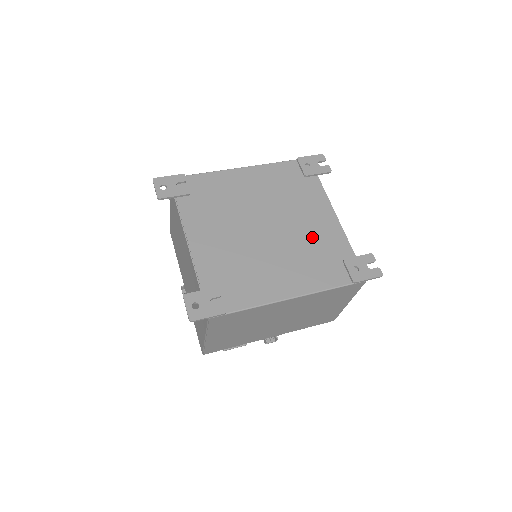
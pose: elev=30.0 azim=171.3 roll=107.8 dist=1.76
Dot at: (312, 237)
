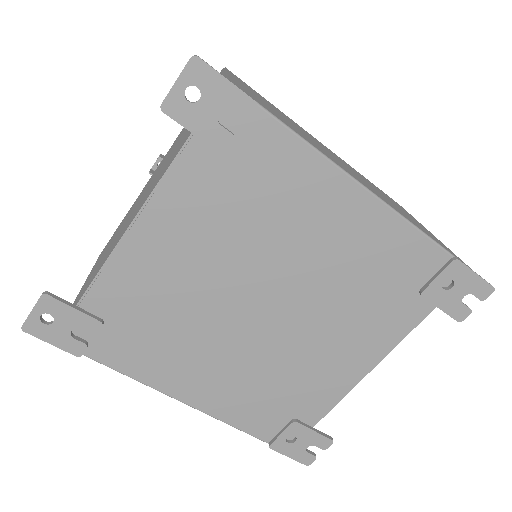
Dot at: (302, 368)
